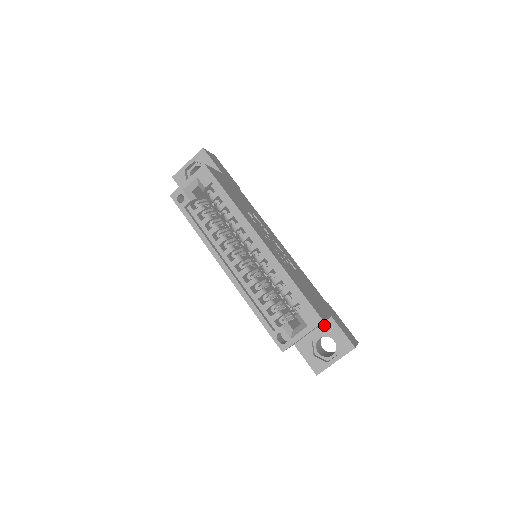
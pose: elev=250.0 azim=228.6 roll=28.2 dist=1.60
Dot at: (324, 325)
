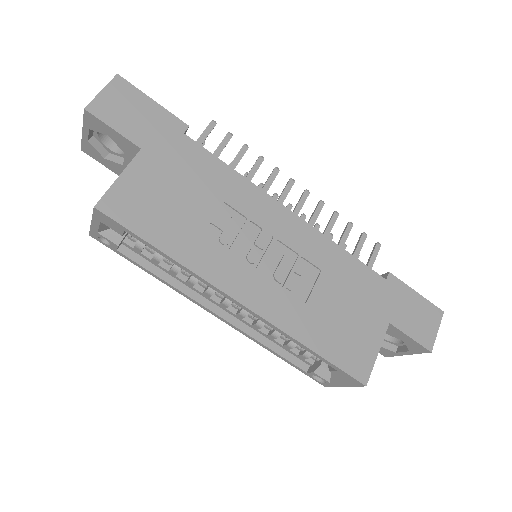
Dot at: occluded
